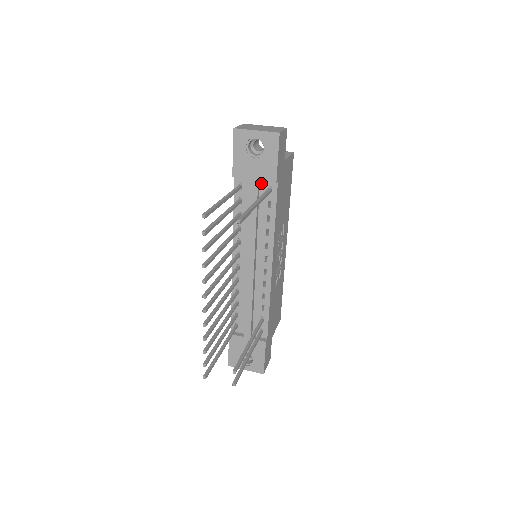
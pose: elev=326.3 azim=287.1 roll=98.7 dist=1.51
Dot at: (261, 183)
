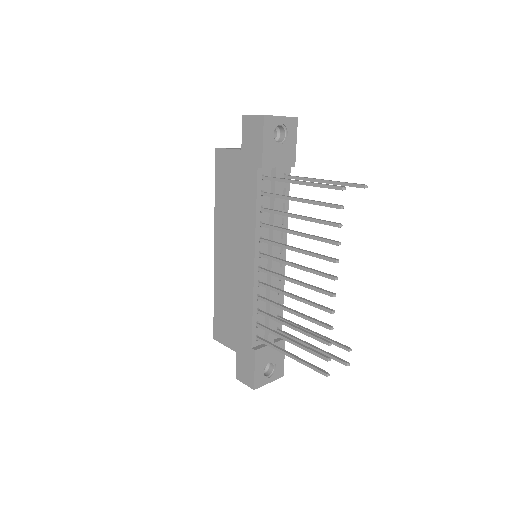
Dot at: occluded
